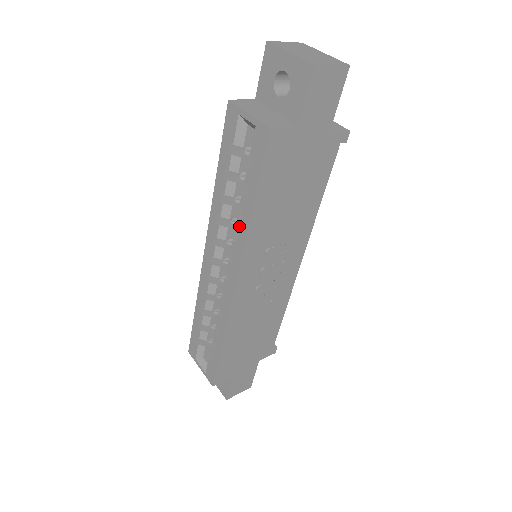
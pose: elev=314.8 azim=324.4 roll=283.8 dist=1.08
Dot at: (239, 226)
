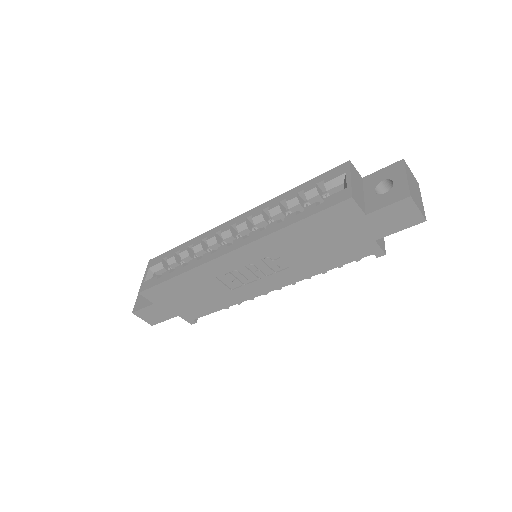
Dot at: (273, 225)
